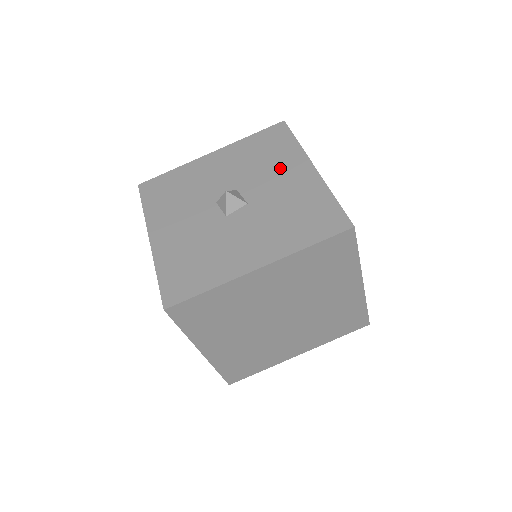
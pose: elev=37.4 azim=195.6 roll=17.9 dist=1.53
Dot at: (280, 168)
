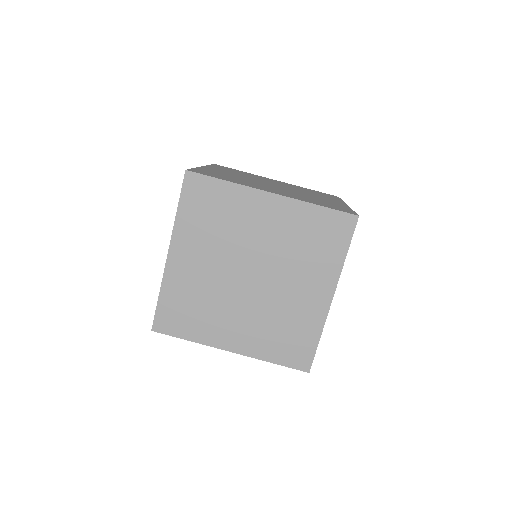
Dot at: occluded
